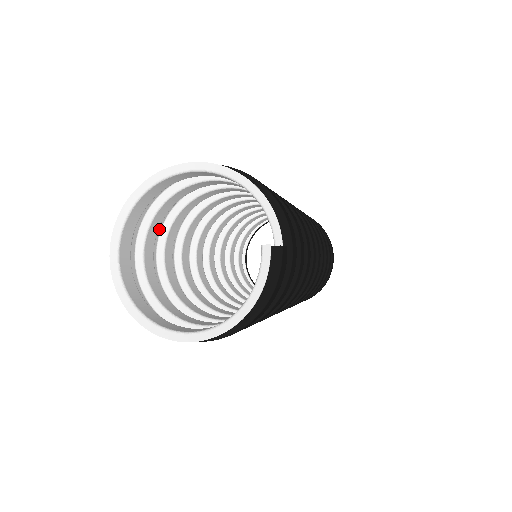
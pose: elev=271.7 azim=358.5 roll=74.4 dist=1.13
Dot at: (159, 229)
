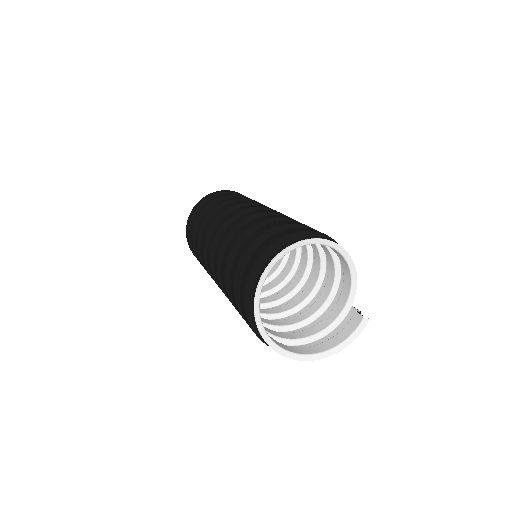
Dot at: (244, 246)
